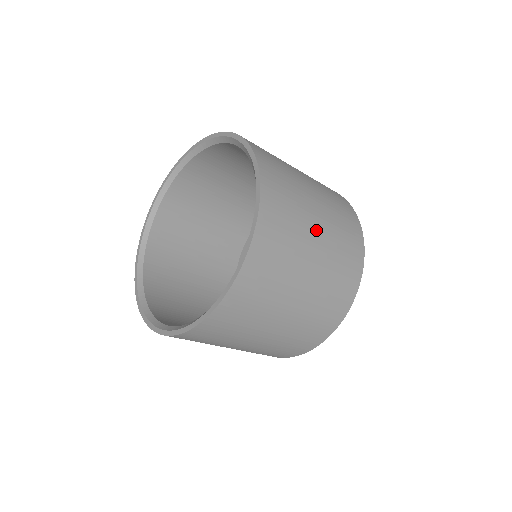
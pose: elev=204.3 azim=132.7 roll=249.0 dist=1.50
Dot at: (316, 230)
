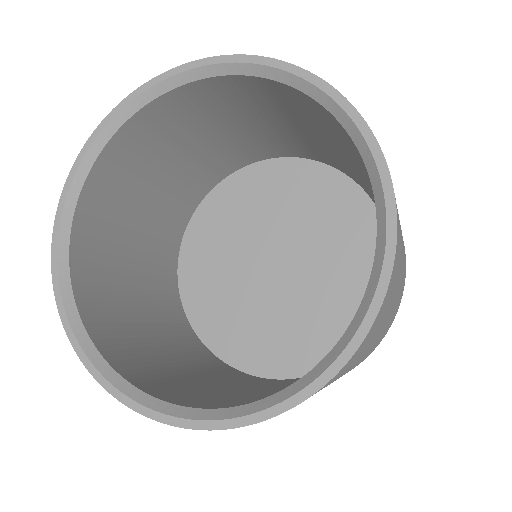
Dot at: occluded
